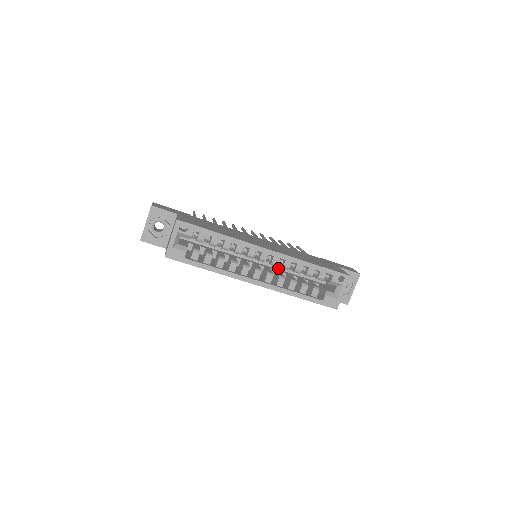
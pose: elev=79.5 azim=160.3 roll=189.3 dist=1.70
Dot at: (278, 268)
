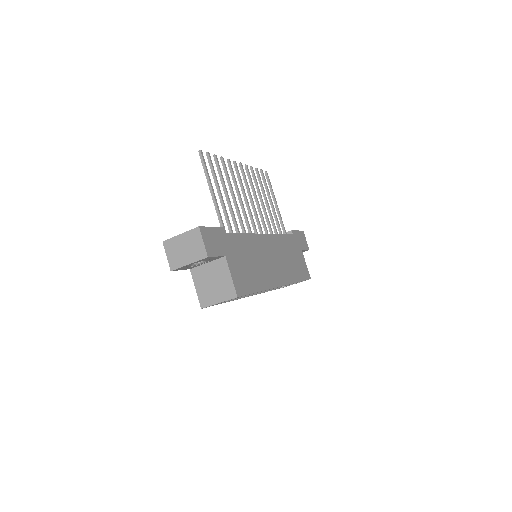
Dot at: occluded
